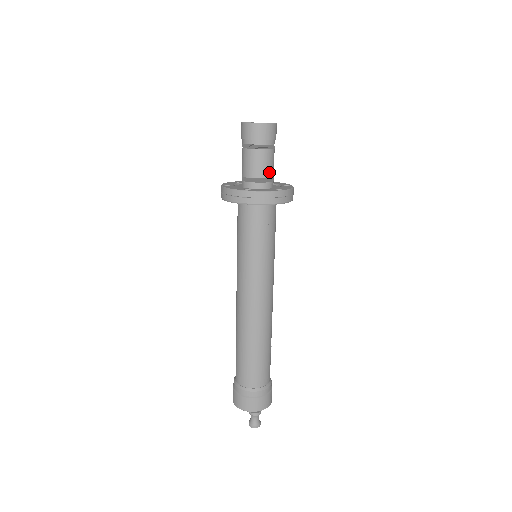
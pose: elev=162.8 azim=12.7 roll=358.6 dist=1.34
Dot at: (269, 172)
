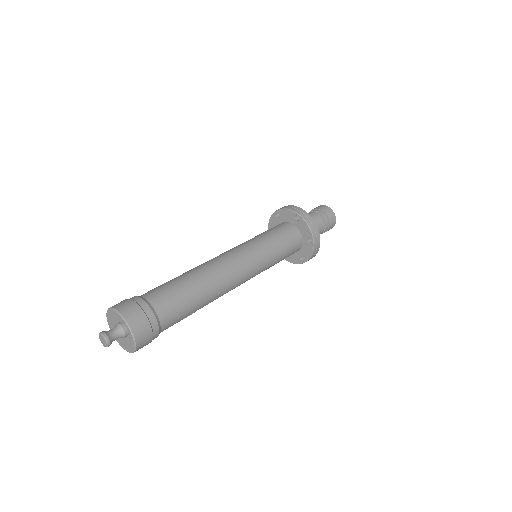
Dot at: occluded
